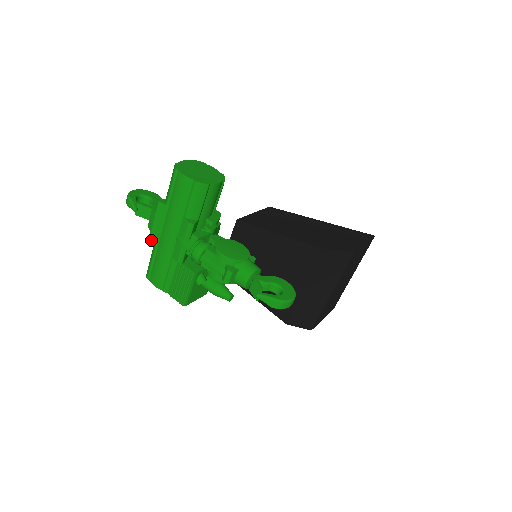
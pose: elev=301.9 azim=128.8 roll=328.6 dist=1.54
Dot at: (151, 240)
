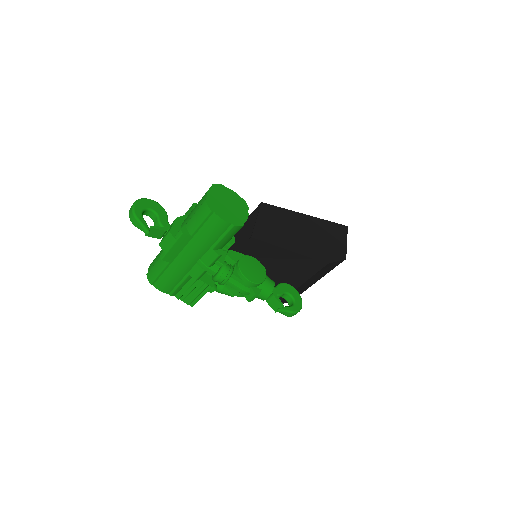
Dot at: (164, 259)
